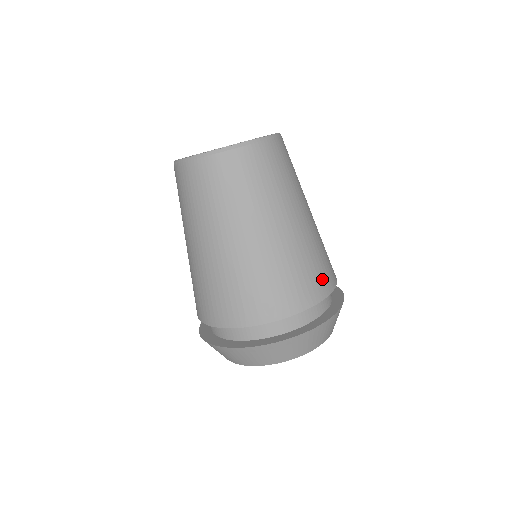
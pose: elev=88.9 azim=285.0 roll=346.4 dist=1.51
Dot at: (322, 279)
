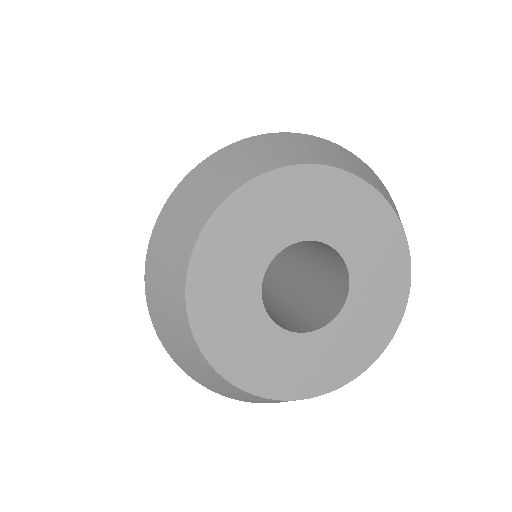
Dot at: occluded
